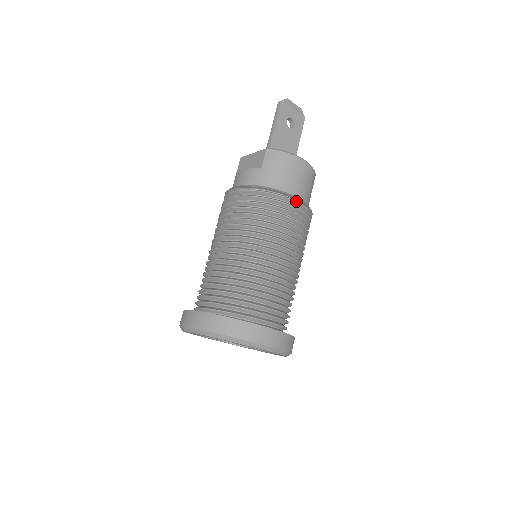
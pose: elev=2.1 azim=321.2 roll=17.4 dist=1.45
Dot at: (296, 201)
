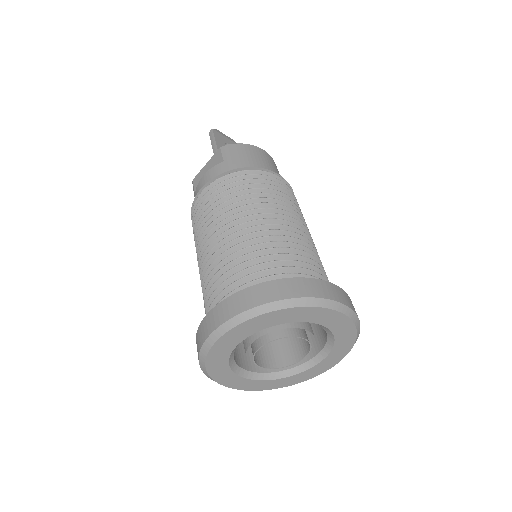
Dot at: (276, 175)
